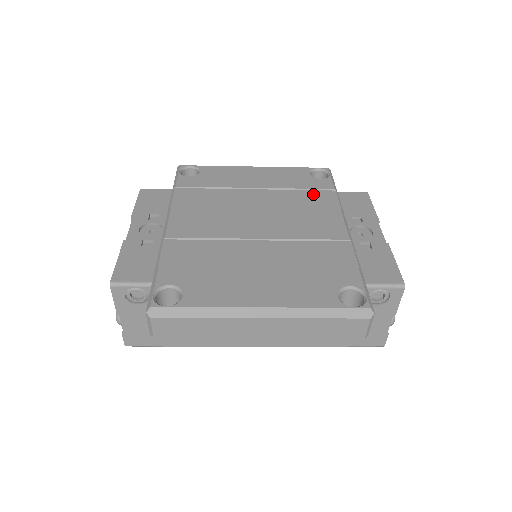
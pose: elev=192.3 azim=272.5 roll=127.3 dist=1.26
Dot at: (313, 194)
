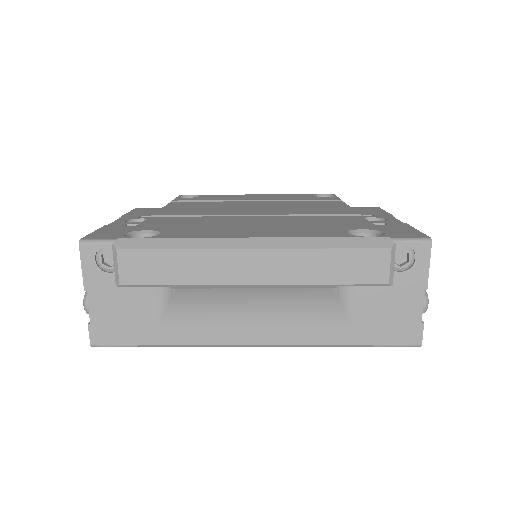
Dot at: (318, 202)
